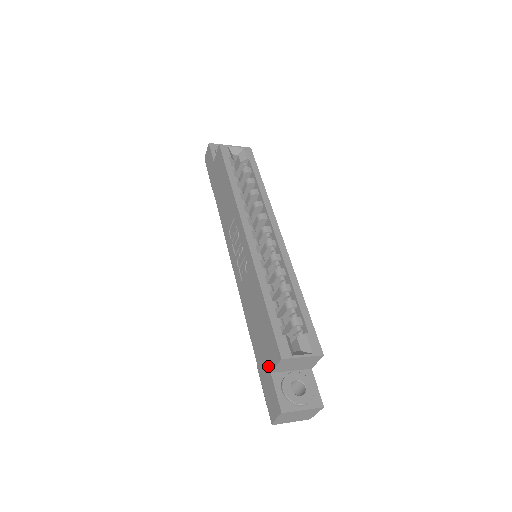
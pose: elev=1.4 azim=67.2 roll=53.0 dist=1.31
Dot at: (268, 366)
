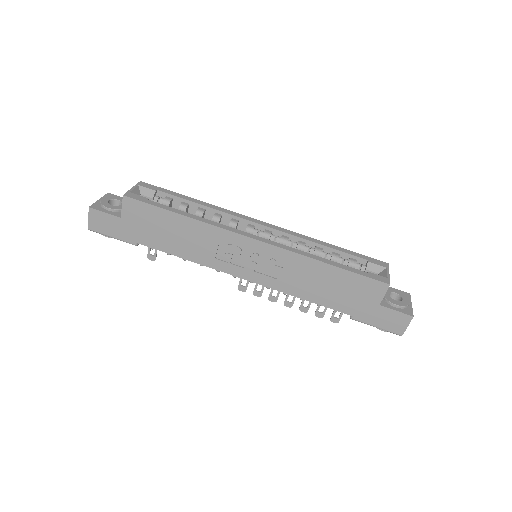
Dot at: (373, 304)
